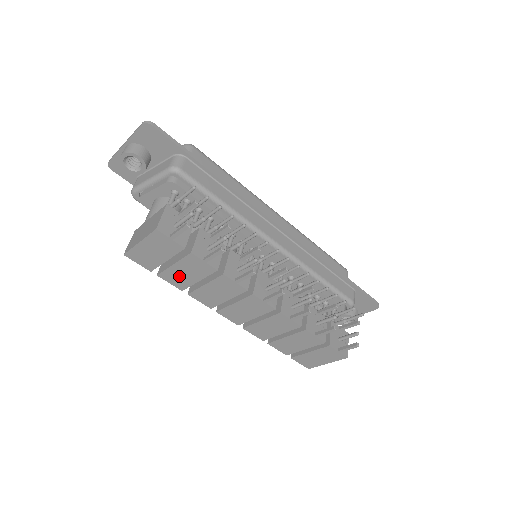
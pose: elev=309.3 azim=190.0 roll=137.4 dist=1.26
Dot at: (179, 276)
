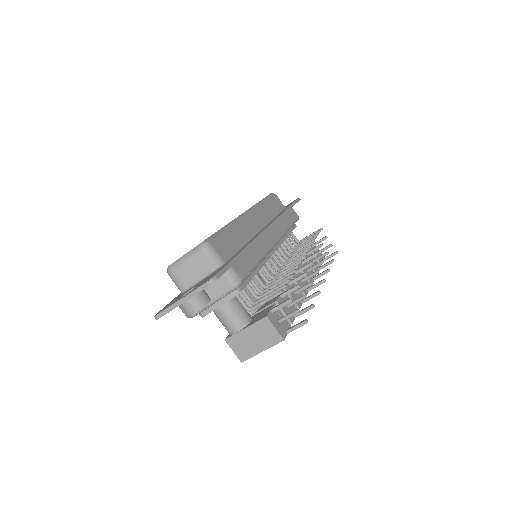
Dot at: occluded
